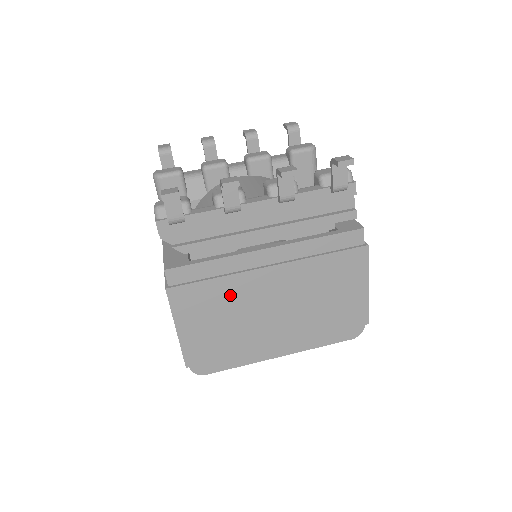
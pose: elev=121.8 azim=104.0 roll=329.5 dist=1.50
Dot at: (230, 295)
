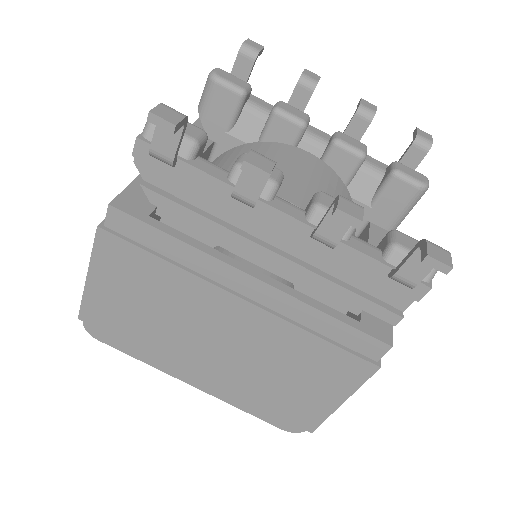
Dot at: (172, 290)
